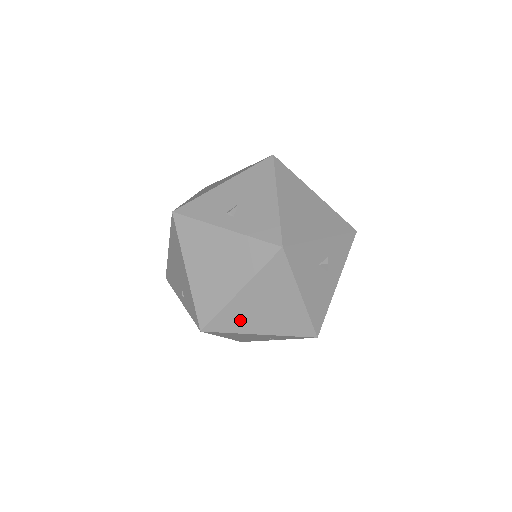
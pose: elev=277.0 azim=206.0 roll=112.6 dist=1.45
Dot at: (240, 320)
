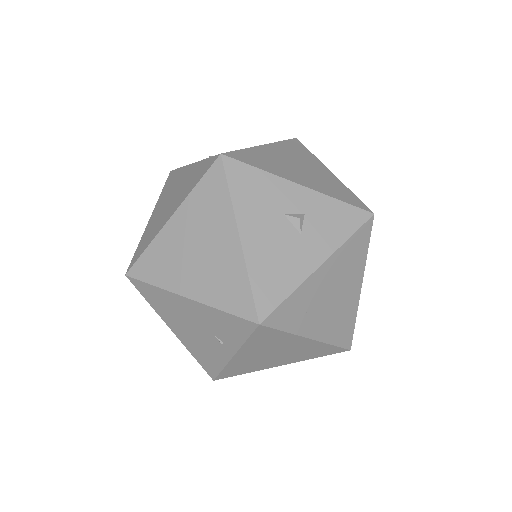
Dot at: (167, 266)
